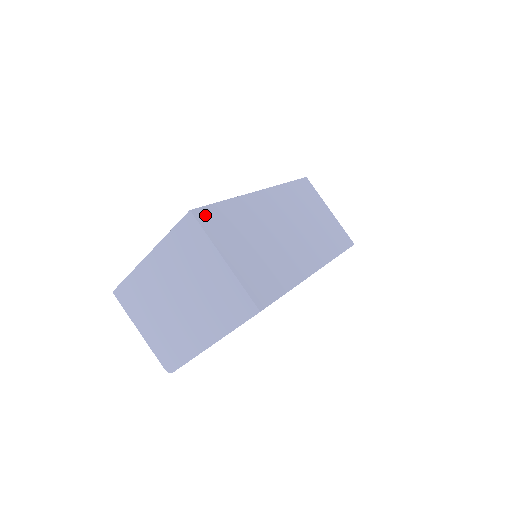
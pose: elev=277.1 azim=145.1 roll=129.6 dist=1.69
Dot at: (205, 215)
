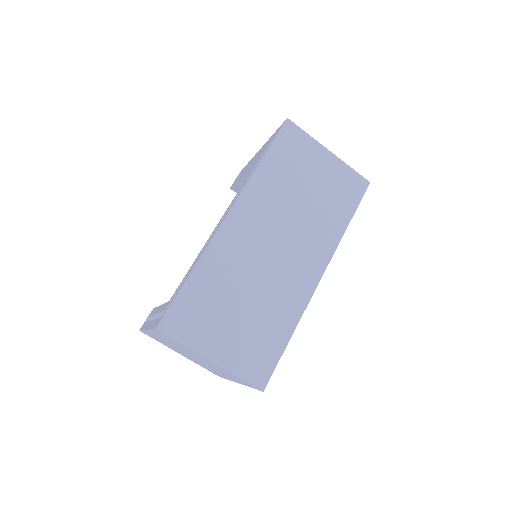
Dot at: (174, 320)
